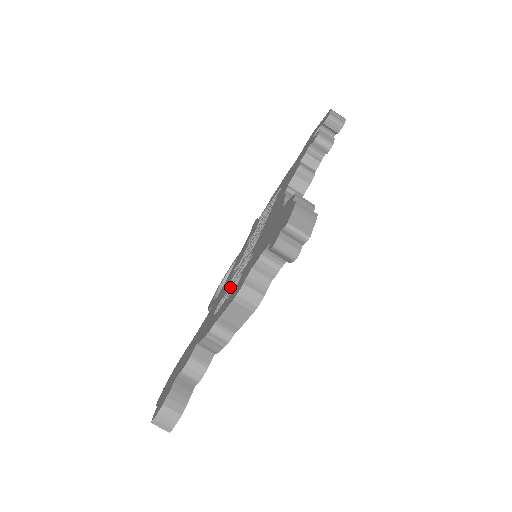
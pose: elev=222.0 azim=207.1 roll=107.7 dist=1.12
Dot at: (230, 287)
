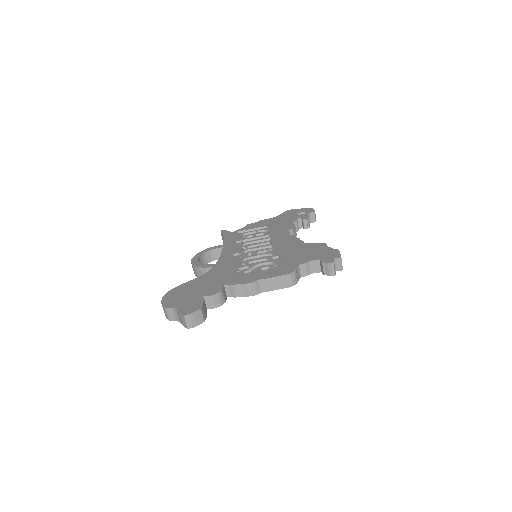
Dot at: (255, 265)
